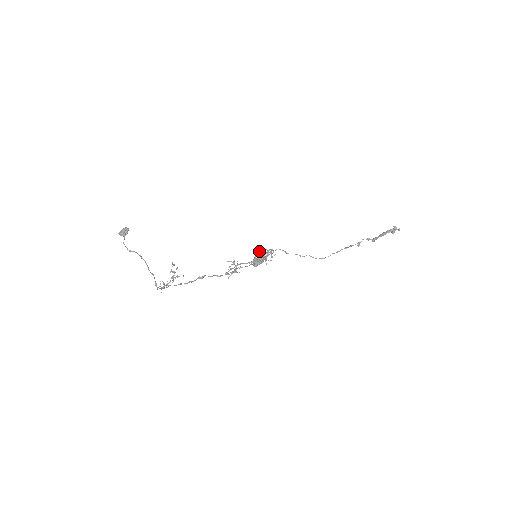
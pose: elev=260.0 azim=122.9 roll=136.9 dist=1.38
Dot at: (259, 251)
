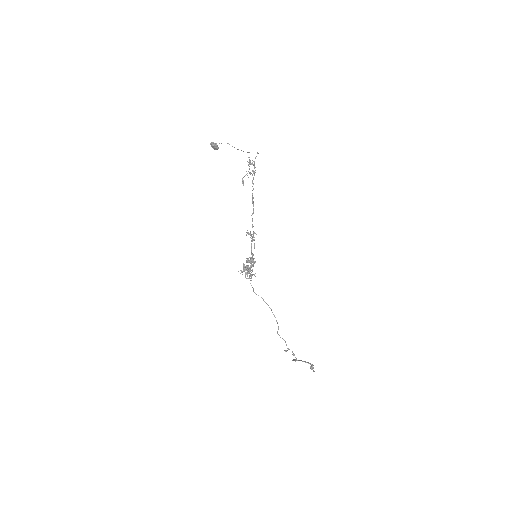
Dot at: occluded
